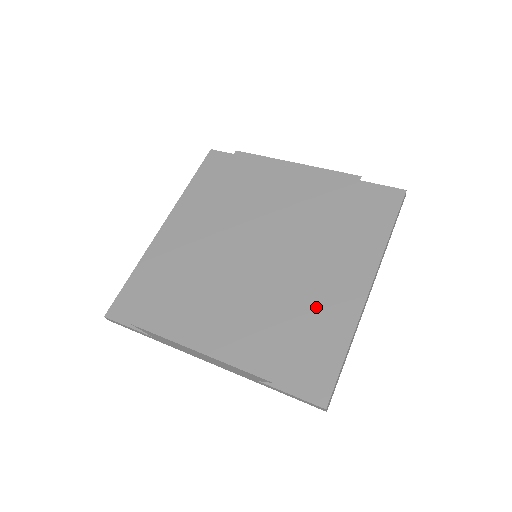
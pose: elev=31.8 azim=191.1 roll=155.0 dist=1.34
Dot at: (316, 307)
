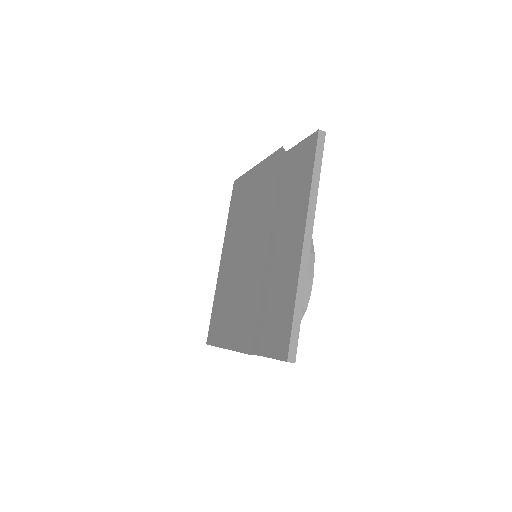
Dot at: (280, 278)
